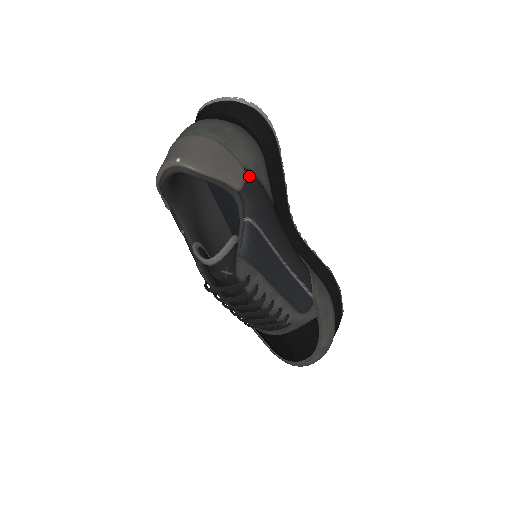
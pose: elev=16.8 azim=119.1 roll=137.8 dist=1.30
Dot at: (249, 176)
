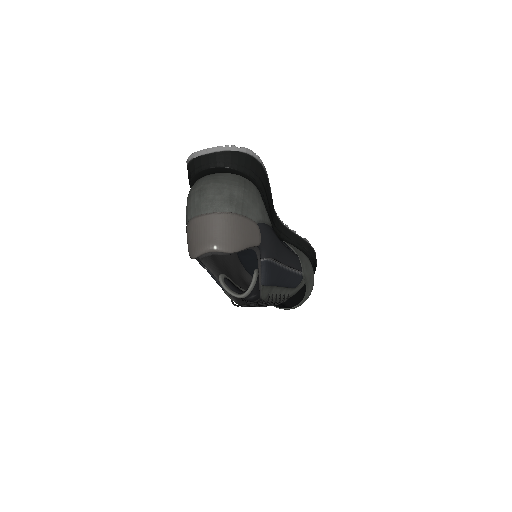
Dot at: (261, 228)
